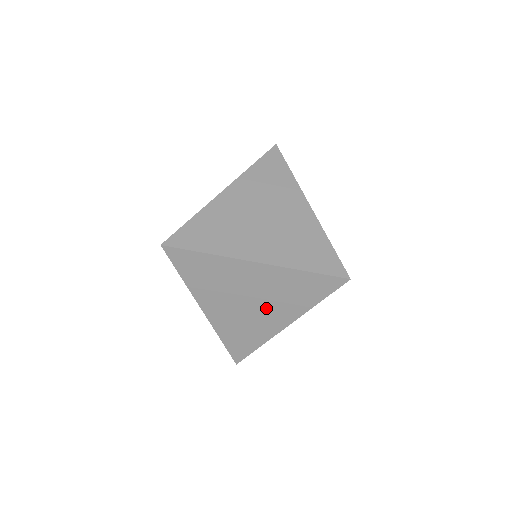
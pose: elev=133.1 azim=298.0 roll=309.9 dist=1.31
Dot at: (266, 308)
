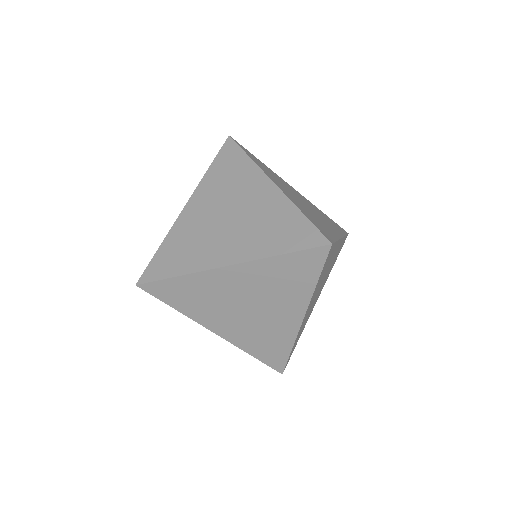
Dot at: occluded
